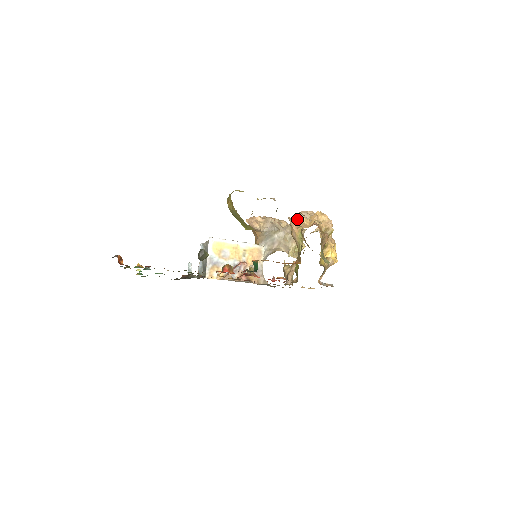
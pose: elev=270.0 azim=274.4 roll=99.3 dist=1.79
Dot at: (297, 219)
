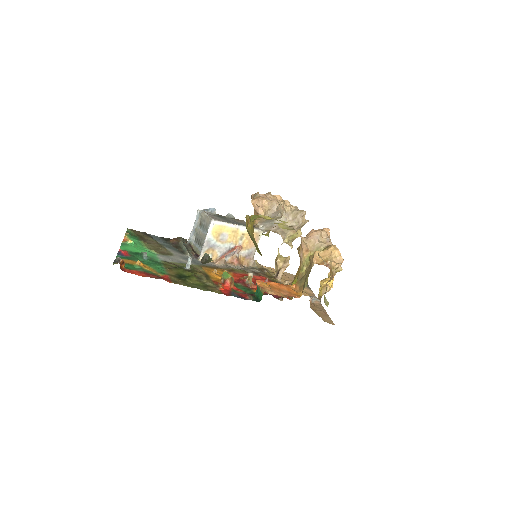
Dot at: (309, 241)
